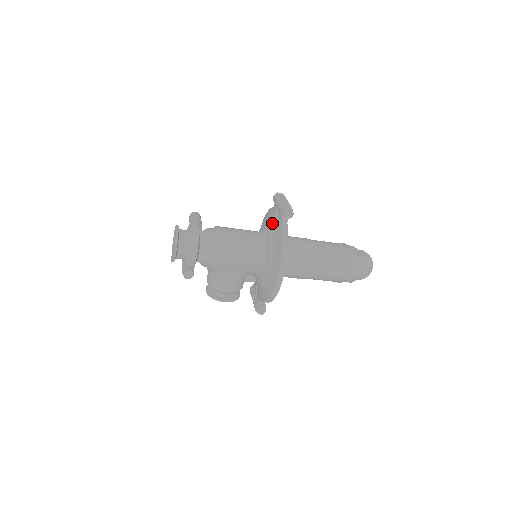
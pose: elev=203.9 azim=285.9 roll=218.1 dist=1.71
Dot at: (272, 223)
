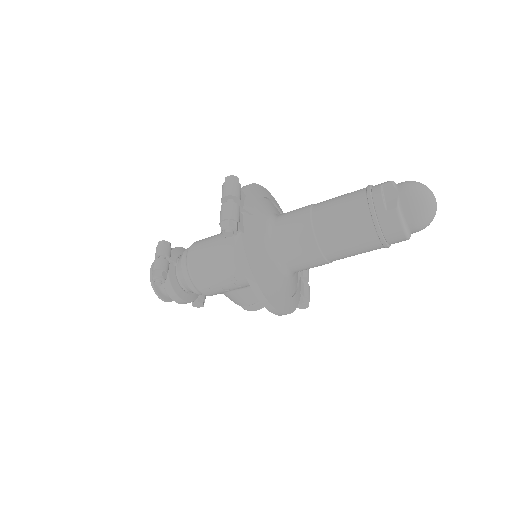
Dot at: occluded
